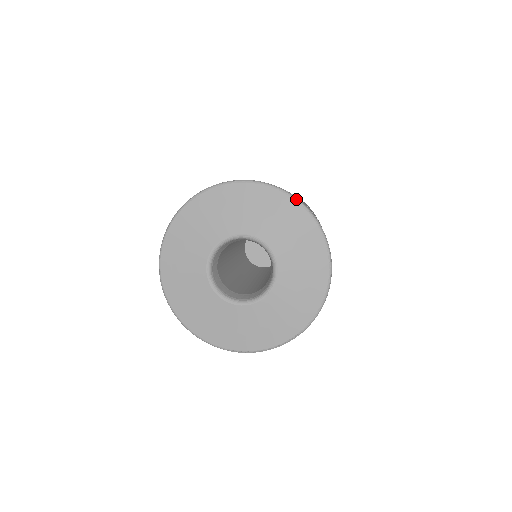
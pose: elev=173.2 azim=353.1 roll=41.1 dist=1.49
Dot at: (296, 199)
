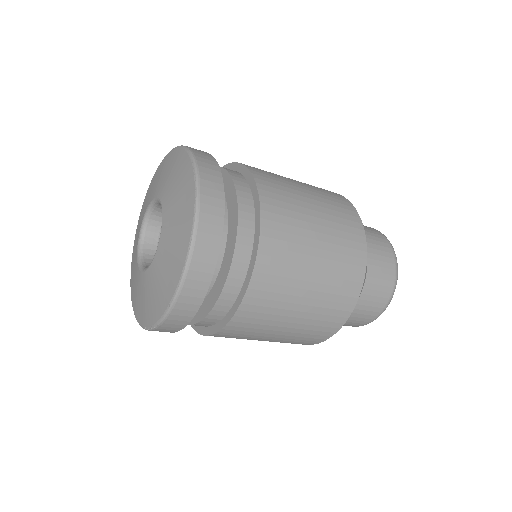
Dot at: (195, 173)
